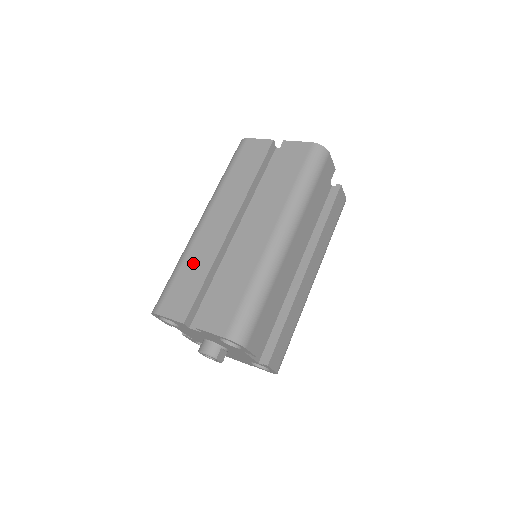
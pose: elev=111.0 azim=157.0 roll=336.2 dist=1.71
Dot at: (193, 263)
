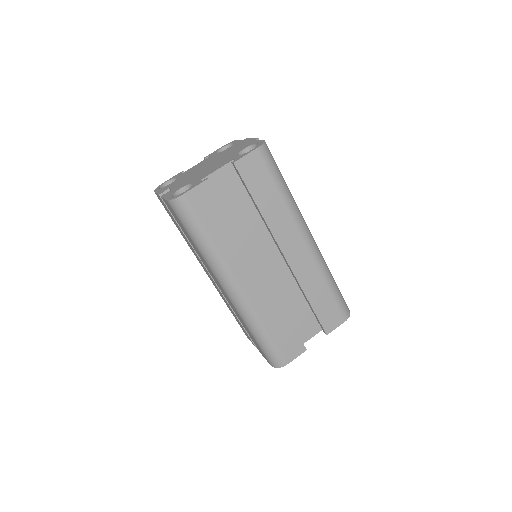
Dot at: (227, 305)
